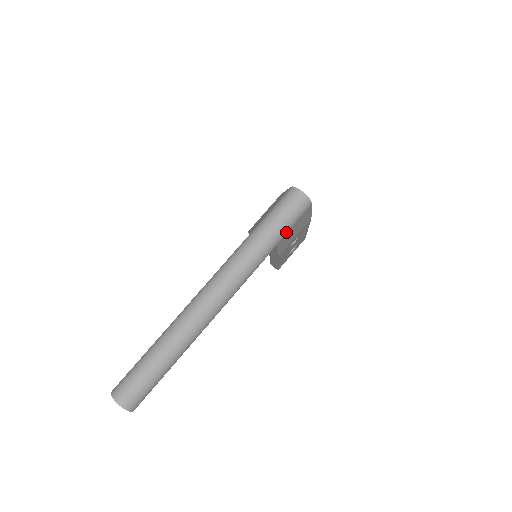
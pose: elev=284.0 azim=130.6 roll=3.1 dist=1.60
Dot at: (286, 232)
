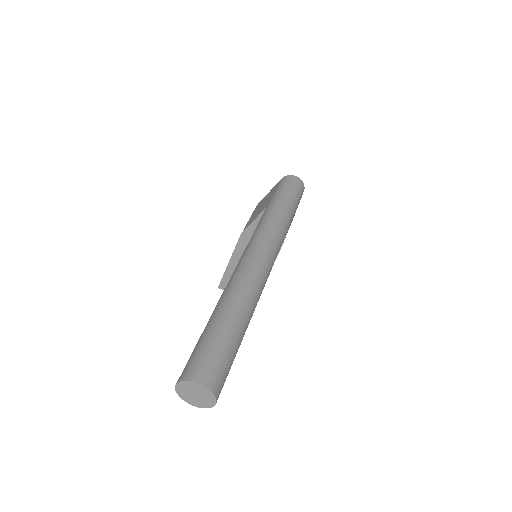
Dot at: occluded
